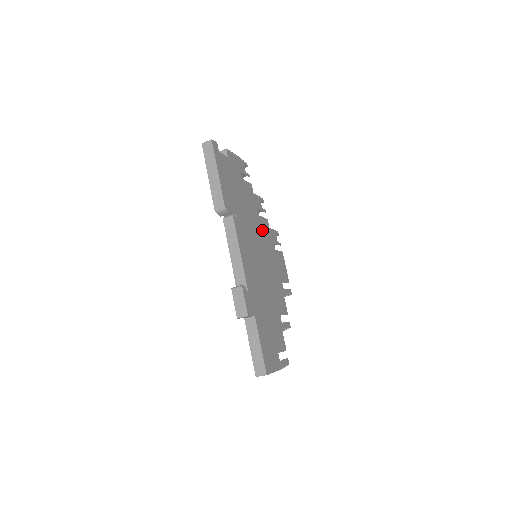
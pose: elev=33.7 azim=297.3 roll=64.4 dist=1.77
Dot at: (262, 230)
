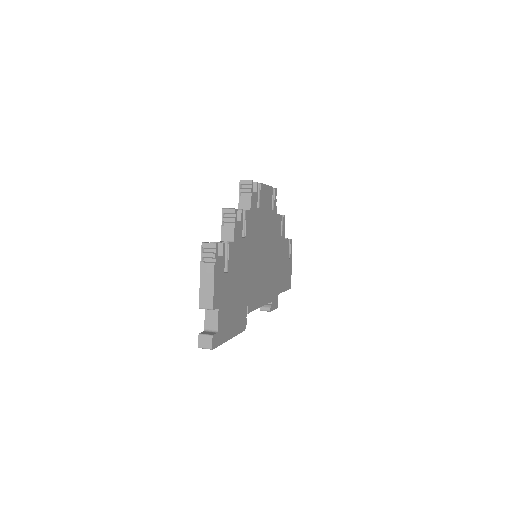
Dot at: (252, 237)
